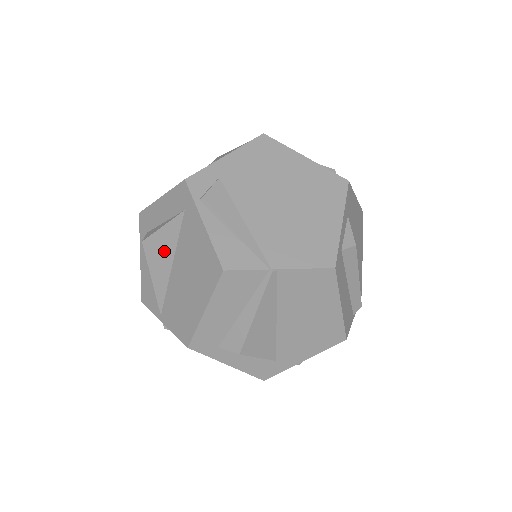
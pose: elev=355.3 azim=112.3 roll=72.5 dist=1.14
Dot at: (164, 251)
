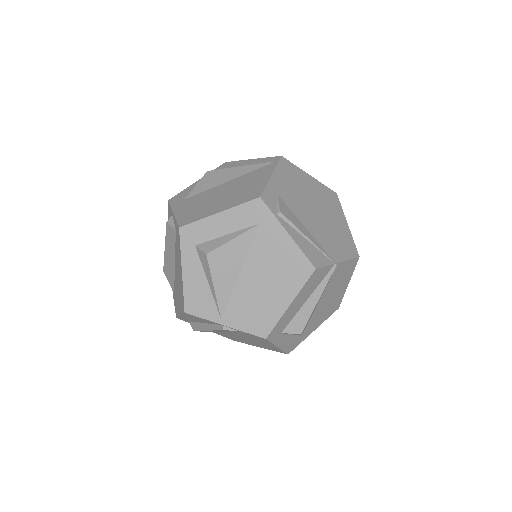
Dot at: (233, 260)
